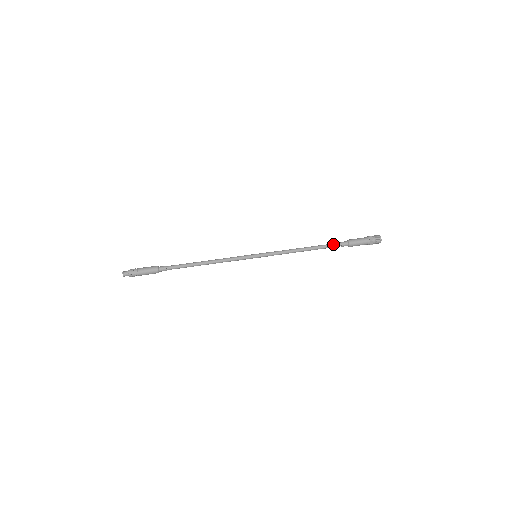
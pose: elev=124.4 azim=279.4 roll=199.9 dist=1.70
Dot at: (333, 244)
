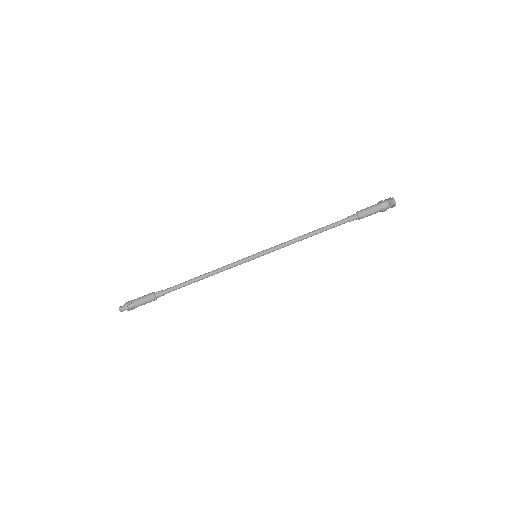
Dot at: (340, 222)
